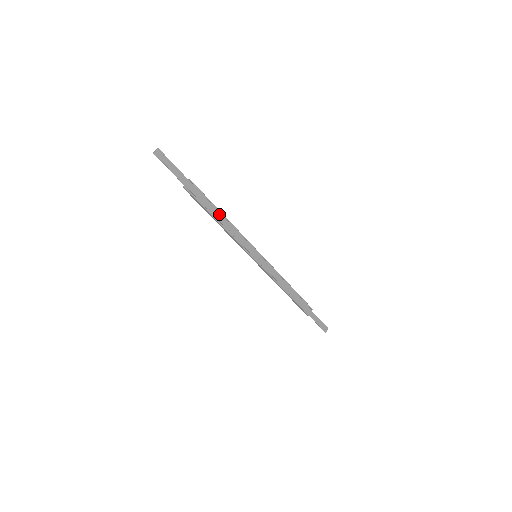
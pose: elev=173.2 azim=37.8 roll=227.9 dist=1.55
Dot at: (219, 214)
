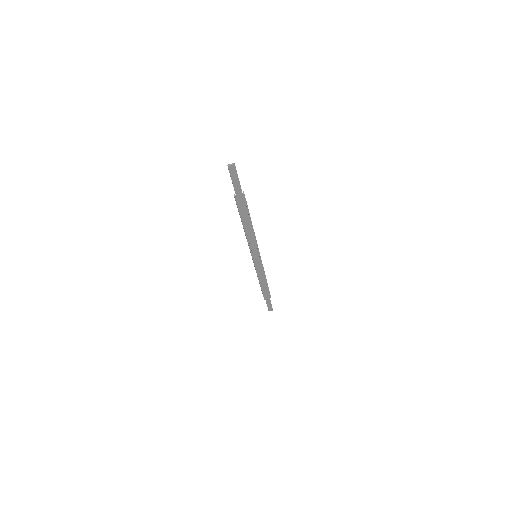
Dot at: (249, 223)
